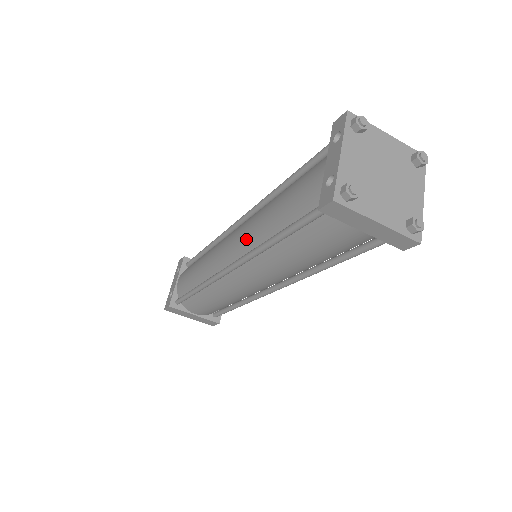
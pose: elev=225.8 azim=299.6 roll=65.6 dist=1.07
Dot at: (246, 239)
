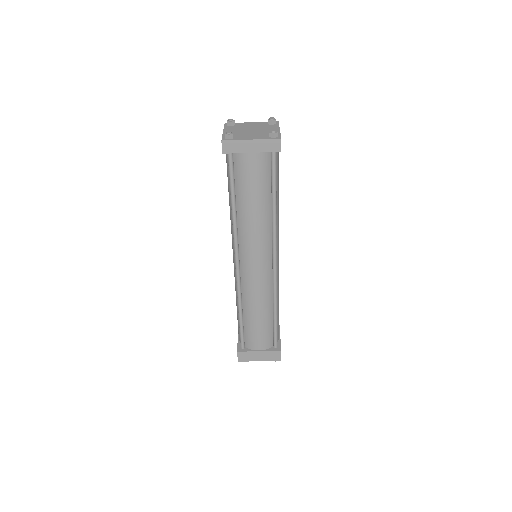
Dot at: (232, 232)
